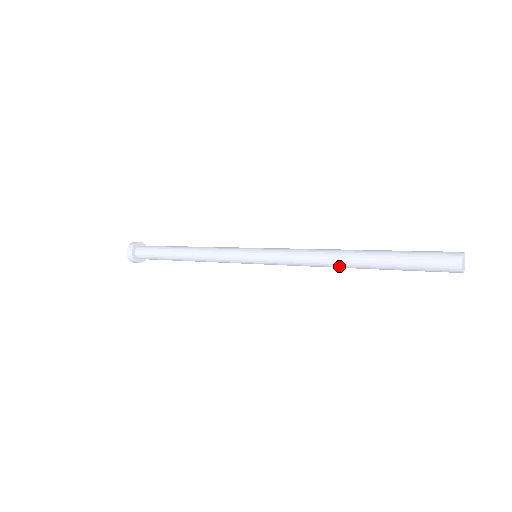
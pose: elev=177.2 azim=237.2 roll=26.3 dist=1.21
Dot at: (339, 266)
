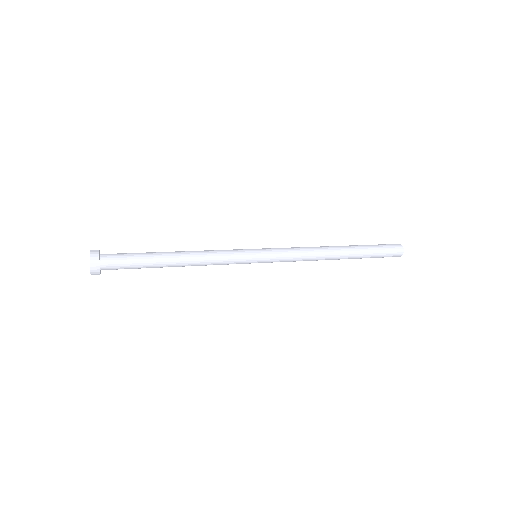
Dot at: occluded
